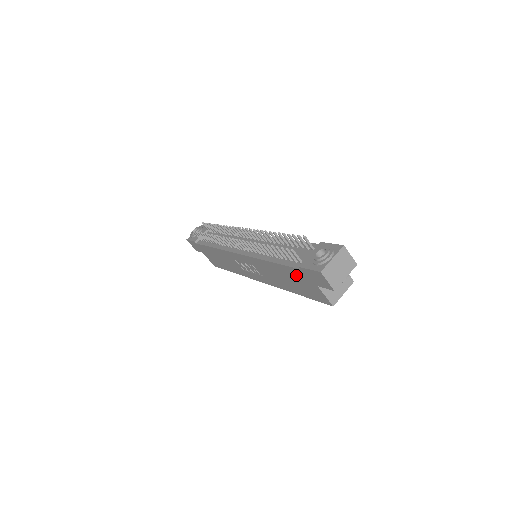
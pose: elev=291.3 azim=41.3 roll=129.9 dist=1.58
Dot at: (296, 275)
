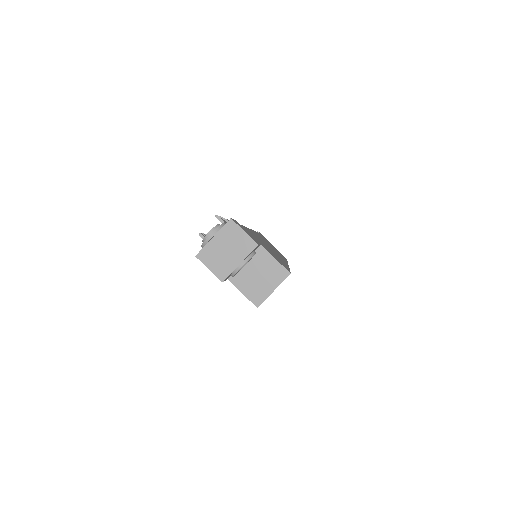
Dot at: occluded
